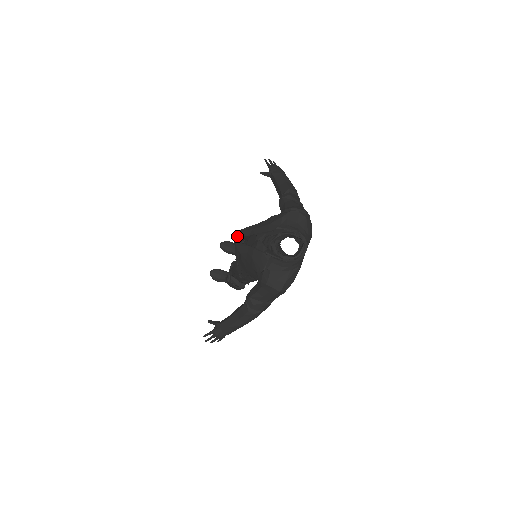
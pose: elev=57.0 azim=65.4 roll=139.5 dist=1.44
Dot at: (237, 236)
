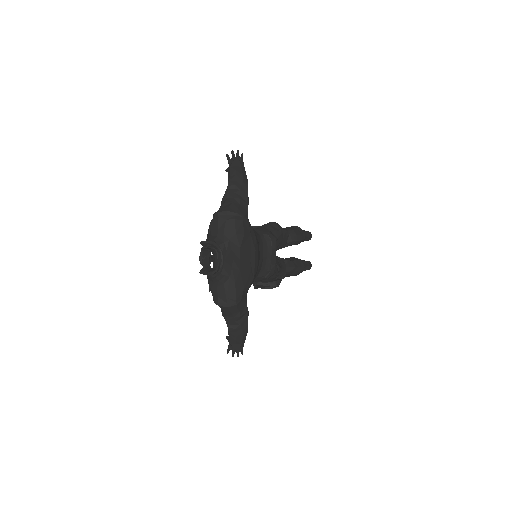
Dot at: occluded
